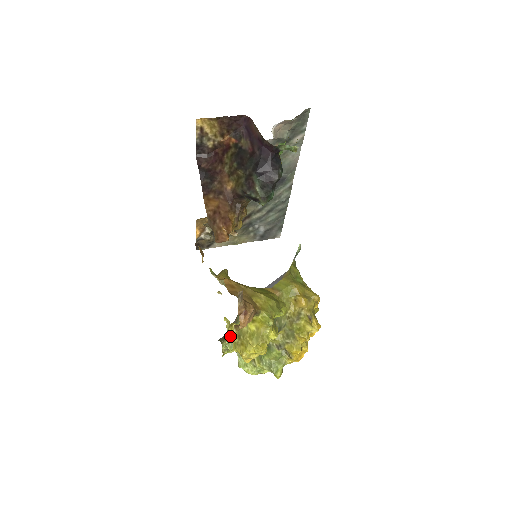
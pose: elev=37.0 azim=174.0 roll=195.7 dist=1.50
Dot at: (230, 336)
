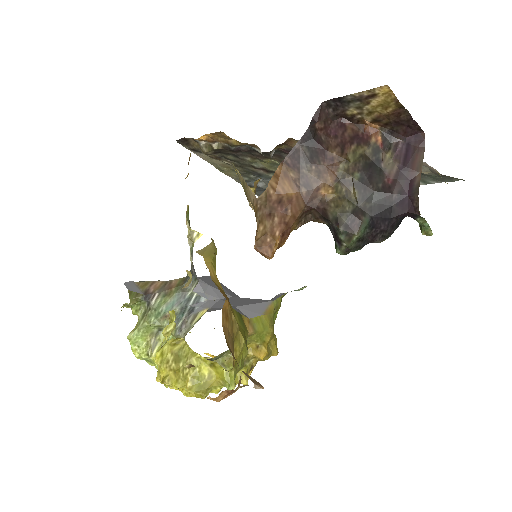
Dot at: (147, 300)
